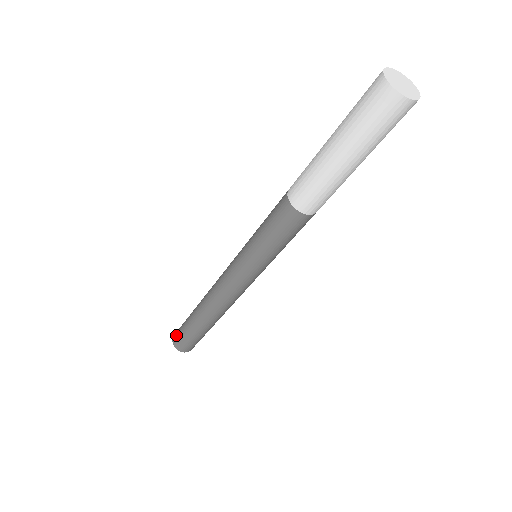
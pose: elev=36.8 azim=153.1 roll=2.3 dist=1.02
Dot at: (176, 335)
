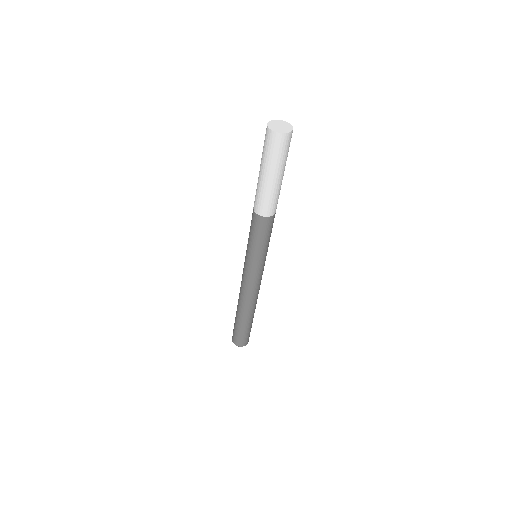
Dot at: (233, 335)
